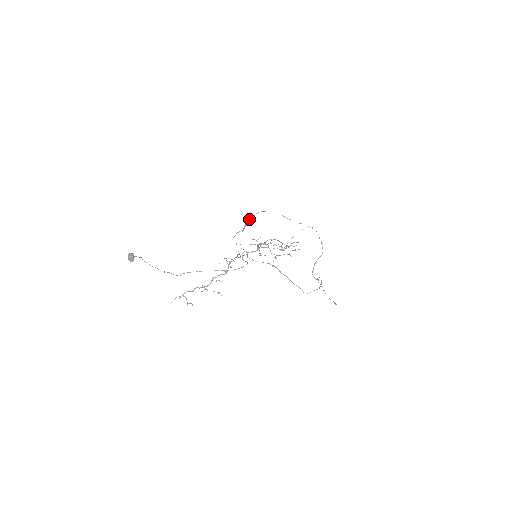
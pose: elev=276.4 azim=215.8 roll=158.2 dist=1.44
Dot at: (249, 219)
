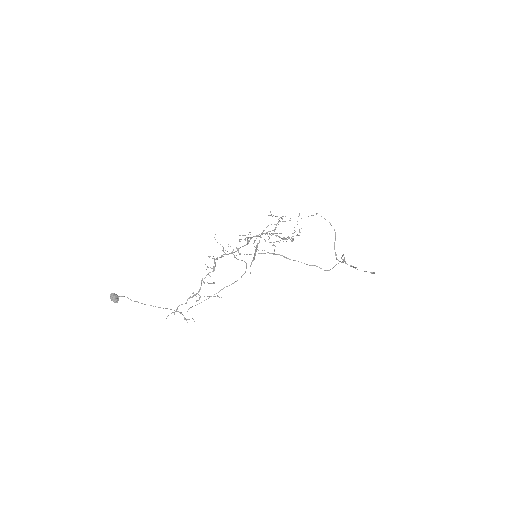
Dot at: (257, 247)
